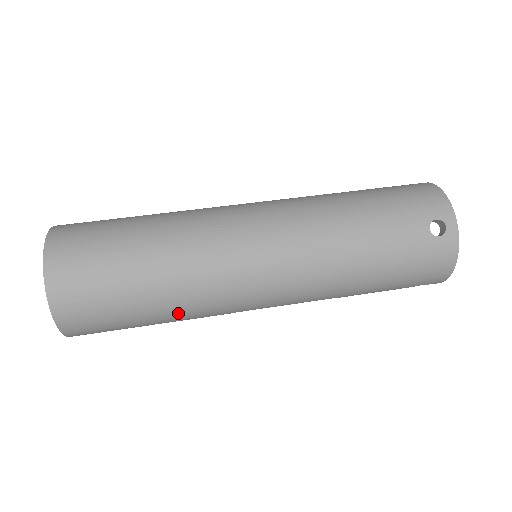
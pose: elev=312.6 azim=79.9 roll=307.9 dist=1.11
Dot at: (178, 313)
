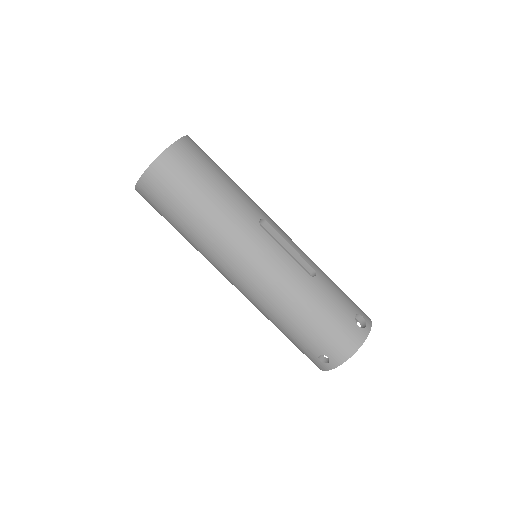
Dot at: occluded
